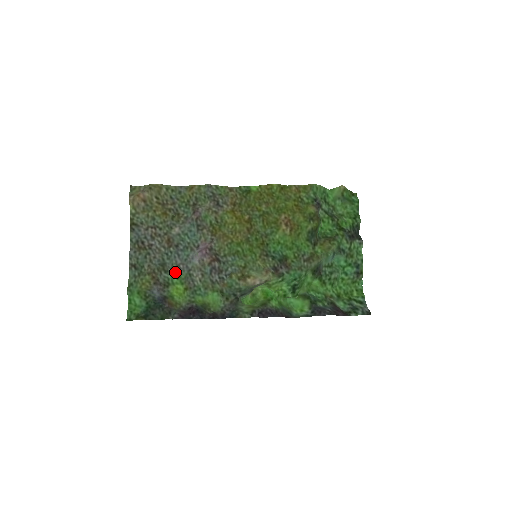
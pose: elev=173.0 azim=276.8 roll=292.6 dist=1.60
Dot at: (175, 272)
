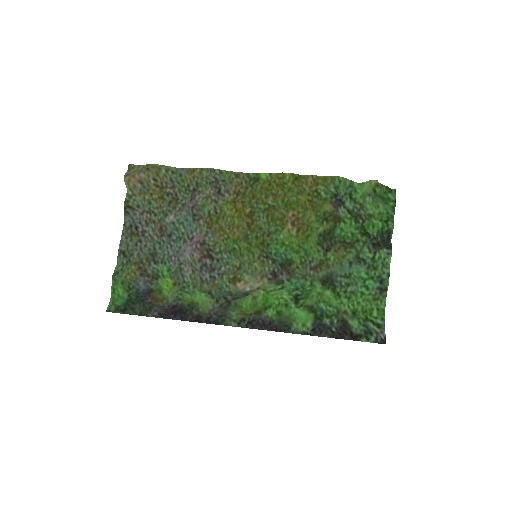
Dot at: (166, 264)
